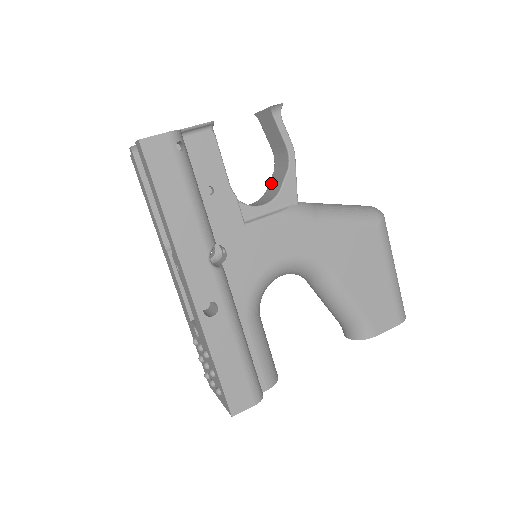
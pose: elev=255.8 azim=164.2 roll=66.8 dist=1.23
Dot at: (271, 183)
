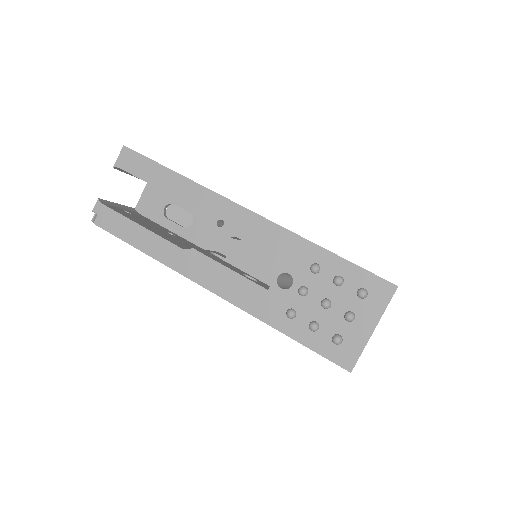
Dot at: occluded
